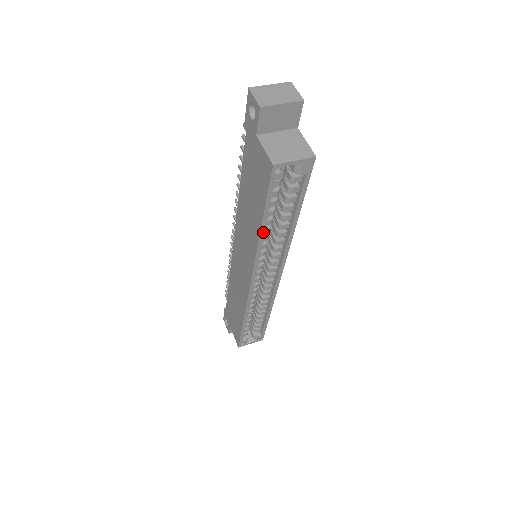
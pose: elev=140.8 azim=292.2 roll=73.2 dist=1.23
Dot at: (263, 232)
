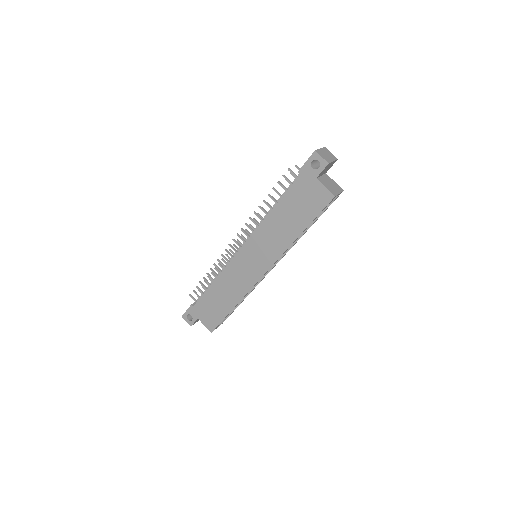
Dot at: occluded
